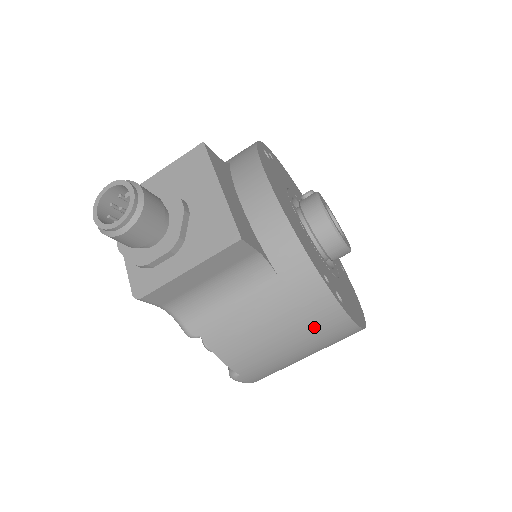
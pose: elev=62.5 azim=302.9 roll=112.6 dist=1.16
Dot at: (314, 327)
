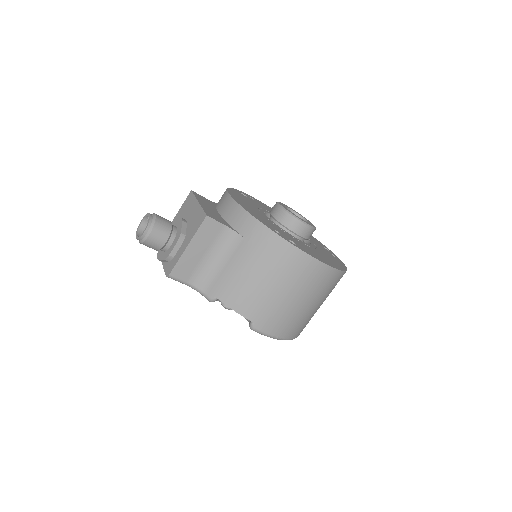
Dot at: (282, 265)
